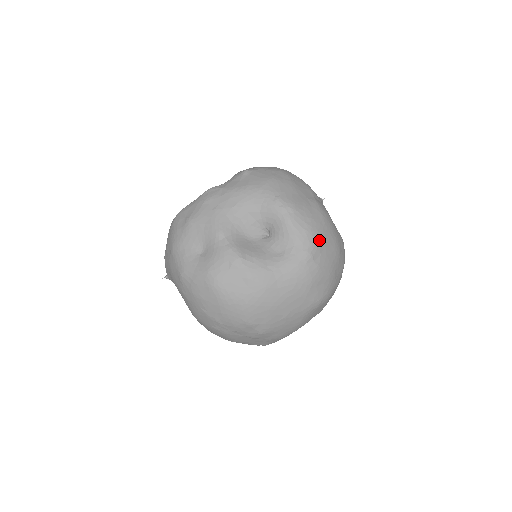
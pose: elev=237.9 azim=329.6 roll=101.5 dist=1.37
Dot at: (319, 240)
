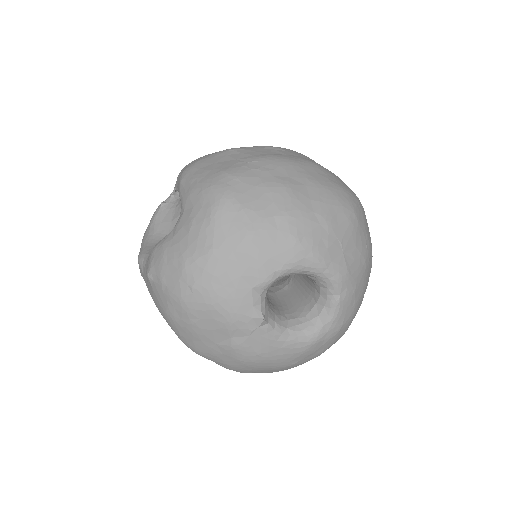
Dot at: (244, 372)
